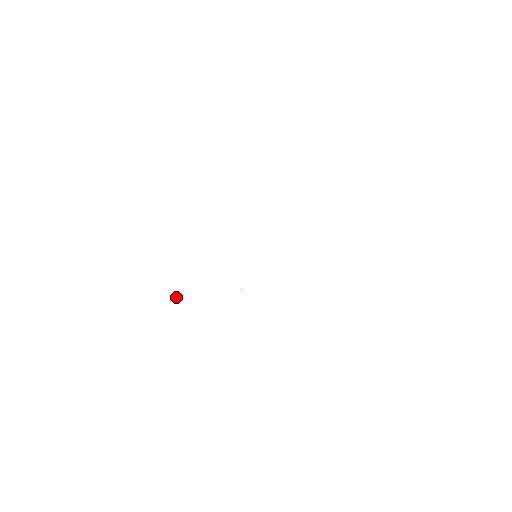
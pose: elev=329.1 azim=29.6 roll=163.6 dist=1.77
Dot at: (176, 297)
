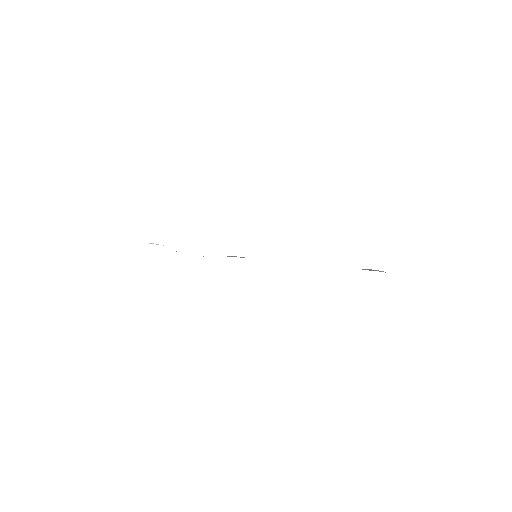
Dot at: (157, 244)
